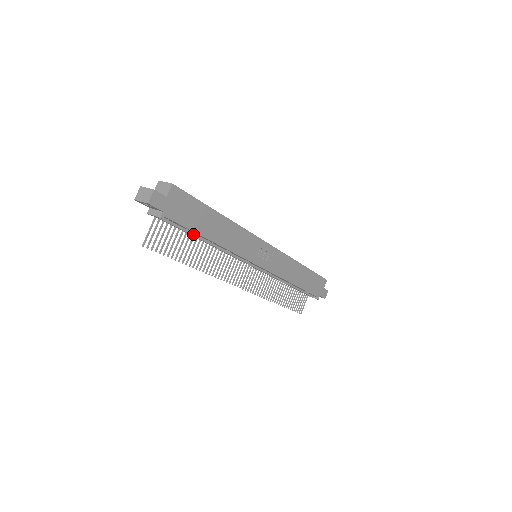
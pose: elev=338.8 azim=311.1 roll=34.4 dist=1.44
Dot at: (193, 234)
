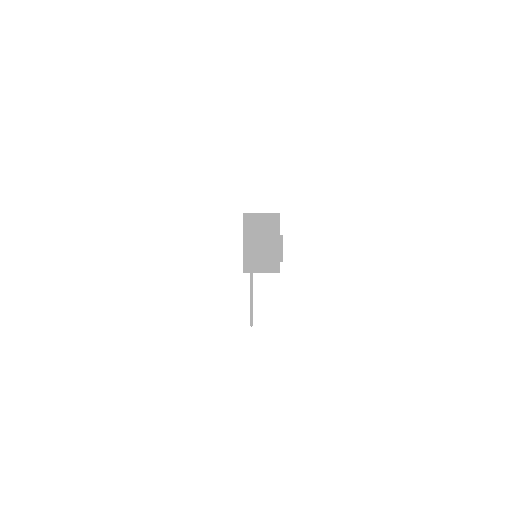
Dot at: occluded
